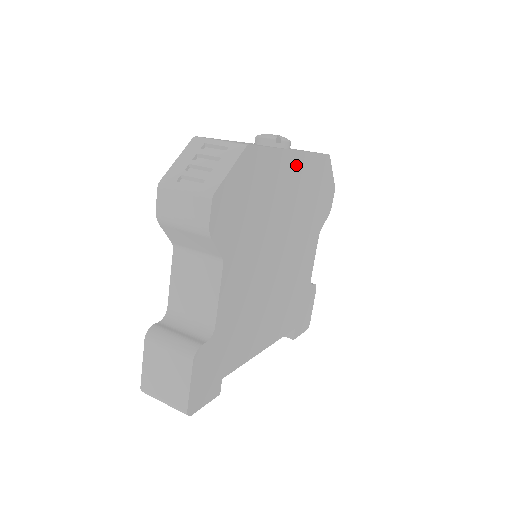
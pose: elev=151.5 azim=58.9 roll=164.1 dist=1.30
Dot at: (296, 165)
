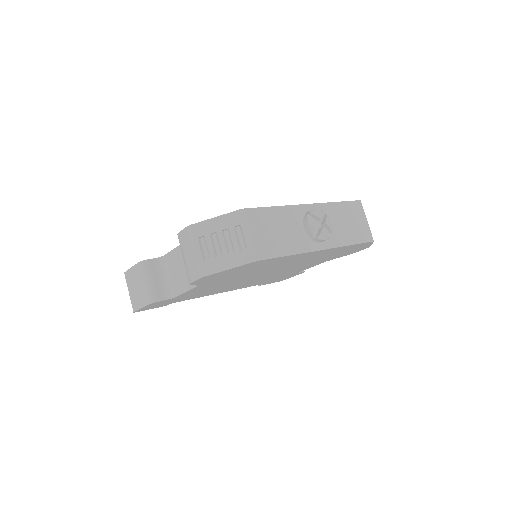
Dot at: (318, 253)
